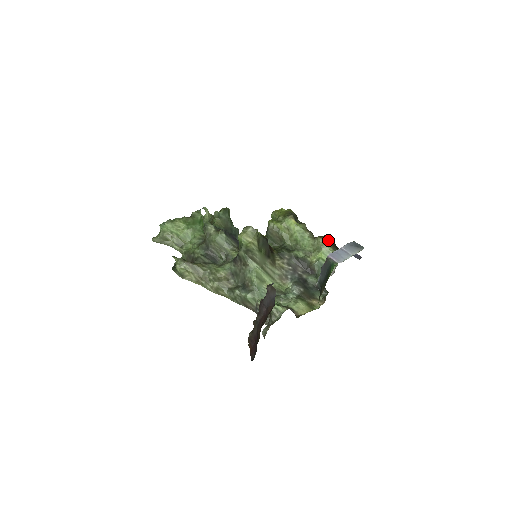
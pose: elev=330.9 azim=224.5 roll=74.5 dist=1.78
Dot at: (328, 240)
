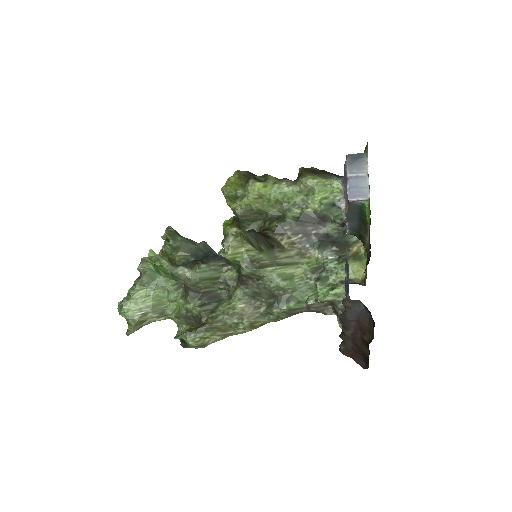
Dot at: (310, 172)
